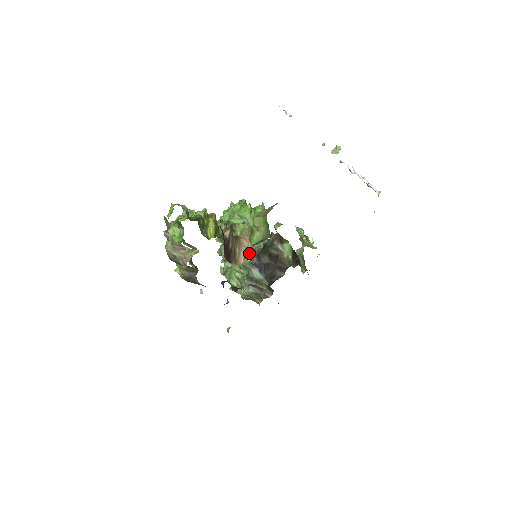
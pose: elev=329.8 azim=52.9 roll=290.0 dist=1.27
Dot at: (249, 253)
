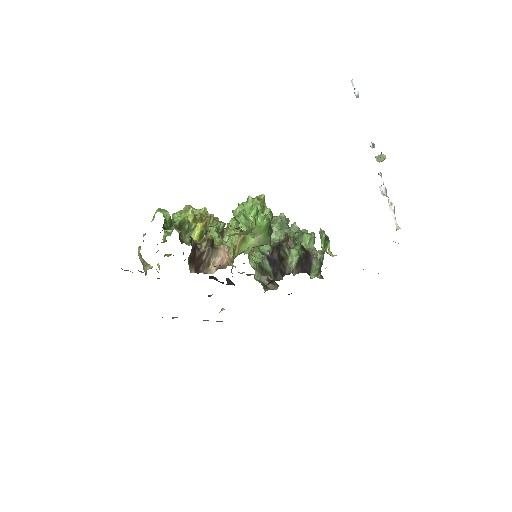
Dot at: (220, 267)
